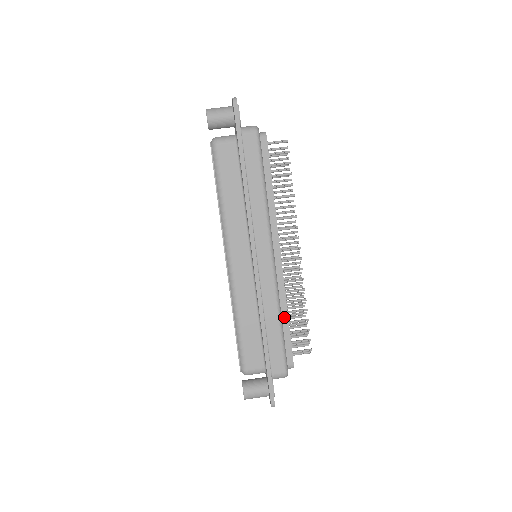
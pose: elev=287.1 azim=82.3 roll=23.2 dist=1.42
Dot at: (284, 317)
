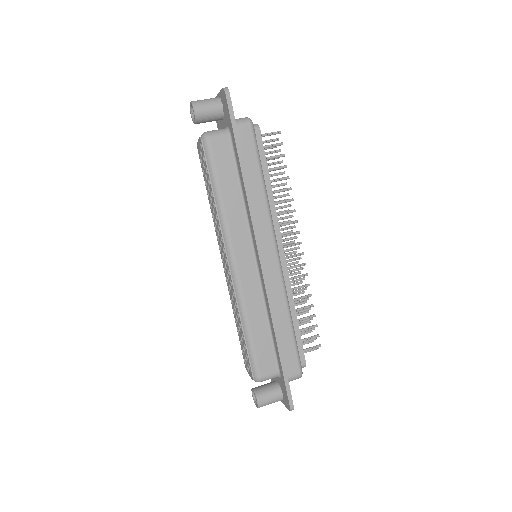
Dot at: (293, 316)
